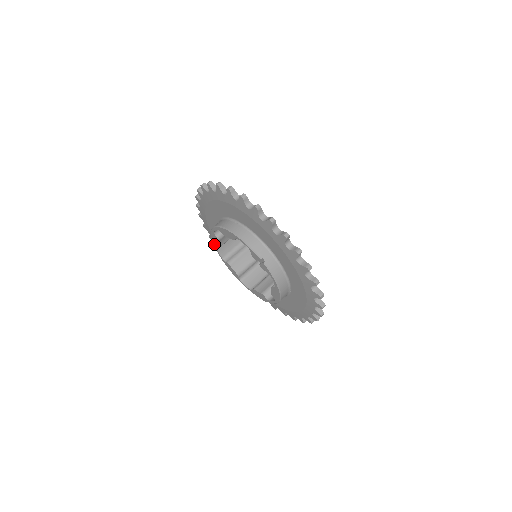
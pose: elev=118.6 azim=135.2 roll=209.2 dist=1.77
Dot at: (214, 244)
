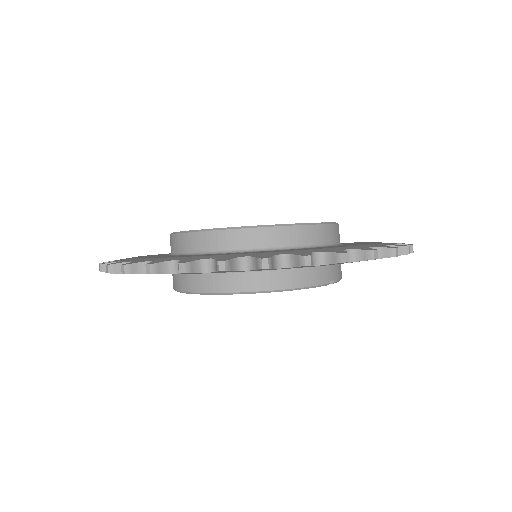
Dot at: occluded
